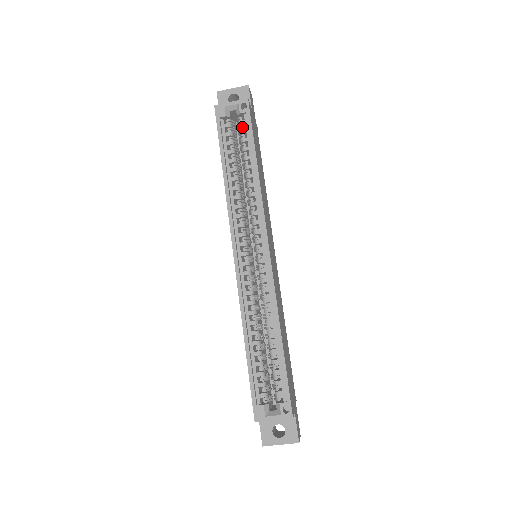
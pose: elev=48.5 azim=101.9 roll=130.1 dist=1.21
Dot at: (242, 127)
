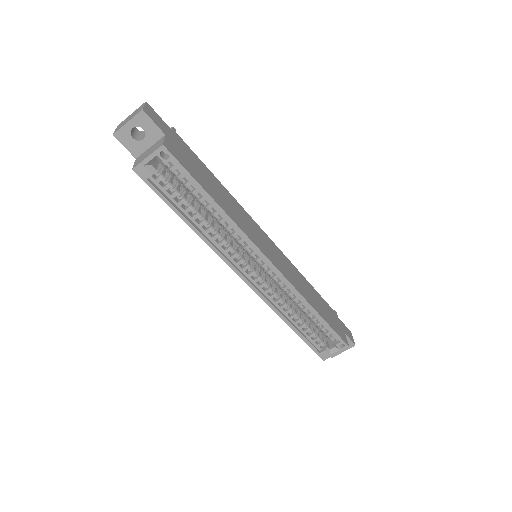
Dot at: (175, 173)
